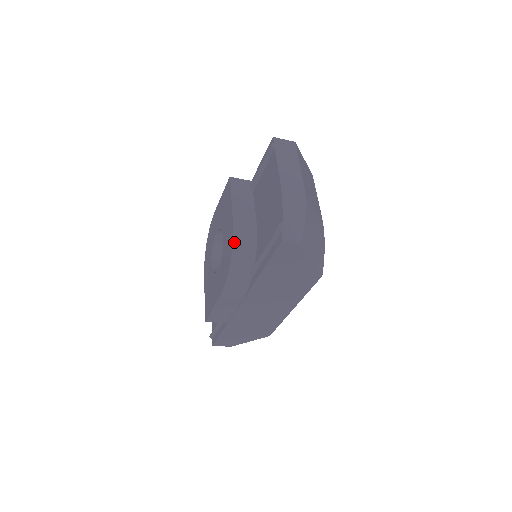
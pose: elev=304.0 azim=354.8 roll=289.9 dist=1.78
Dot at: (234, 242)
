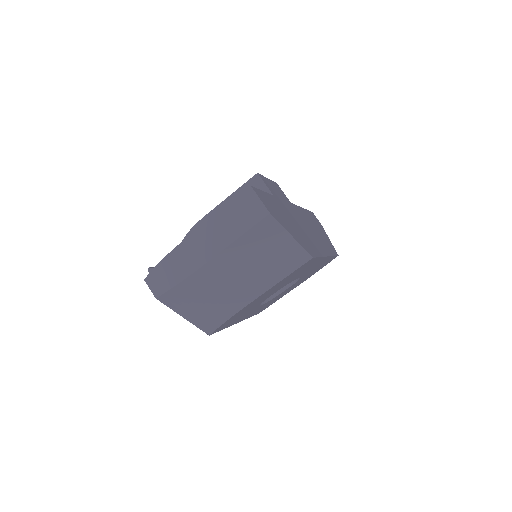
Dot at: (190, 233)
